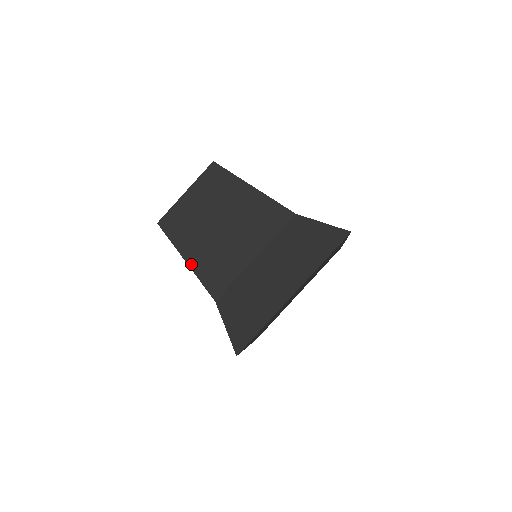
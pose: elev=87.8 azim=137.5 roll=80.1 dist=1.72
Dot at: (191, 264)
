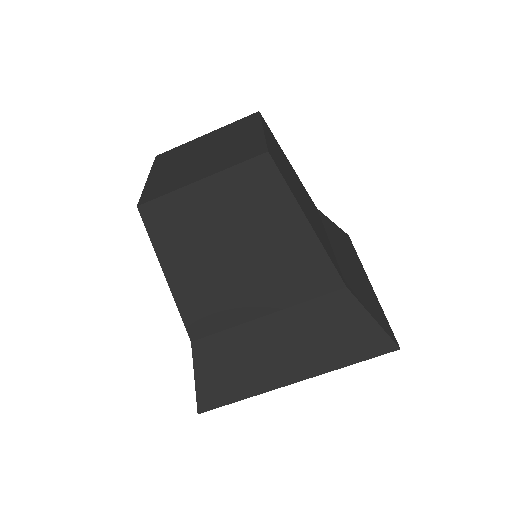
Dot at: (173, 287)
